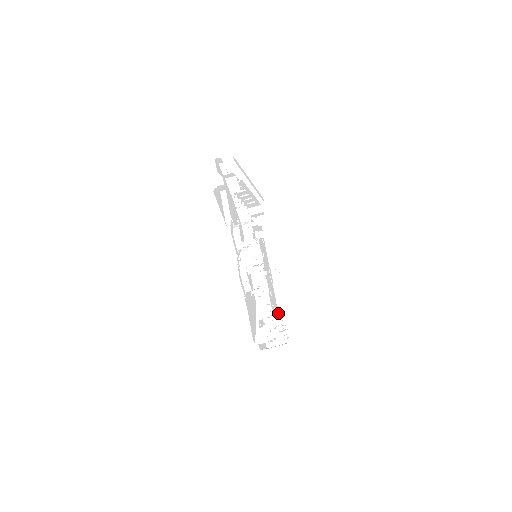
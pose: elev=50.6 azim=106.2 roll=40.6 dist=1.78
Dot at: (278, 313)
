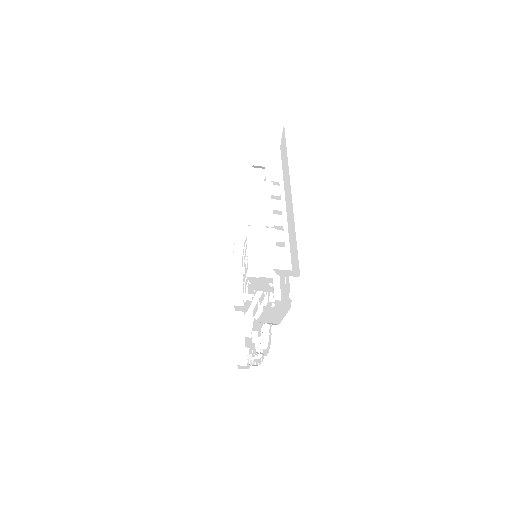
Dot at: occluded
